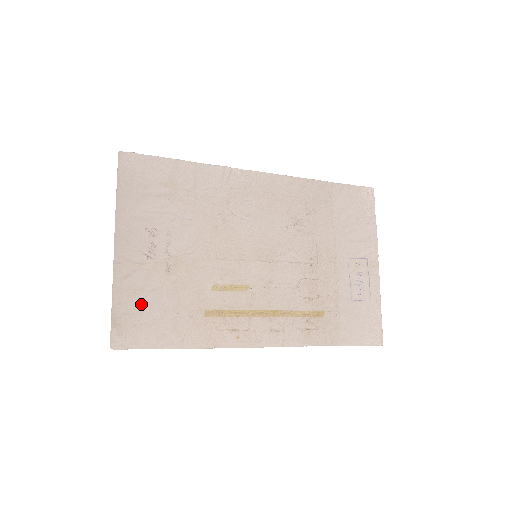
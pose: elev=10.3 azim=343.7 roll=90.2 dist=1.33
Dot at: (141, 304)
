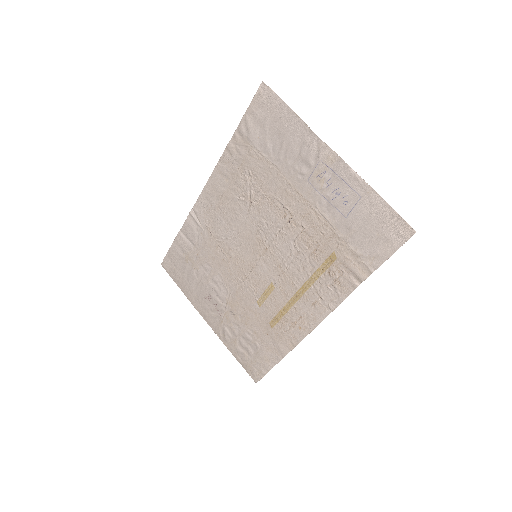
Dot at: (243, 346)
